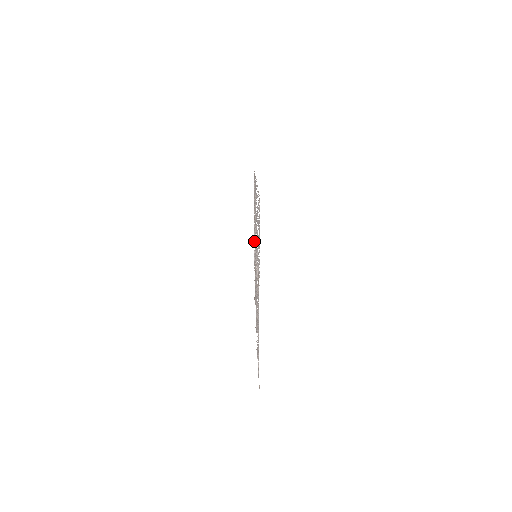
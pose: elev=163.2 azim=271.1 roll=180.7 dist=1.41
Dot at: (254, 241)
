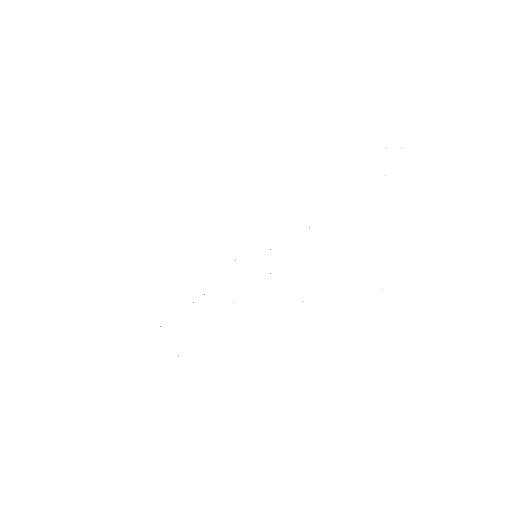
Dot at: occluded
